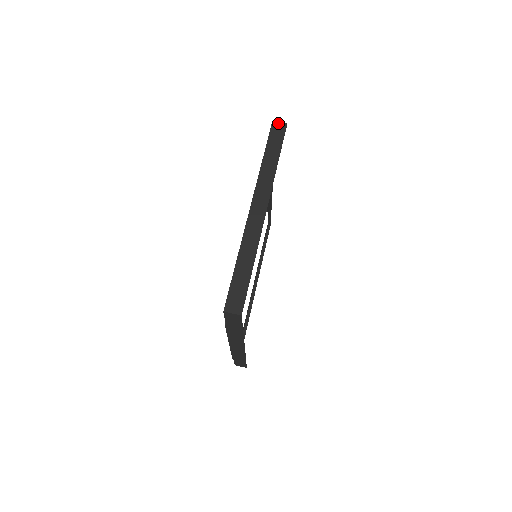
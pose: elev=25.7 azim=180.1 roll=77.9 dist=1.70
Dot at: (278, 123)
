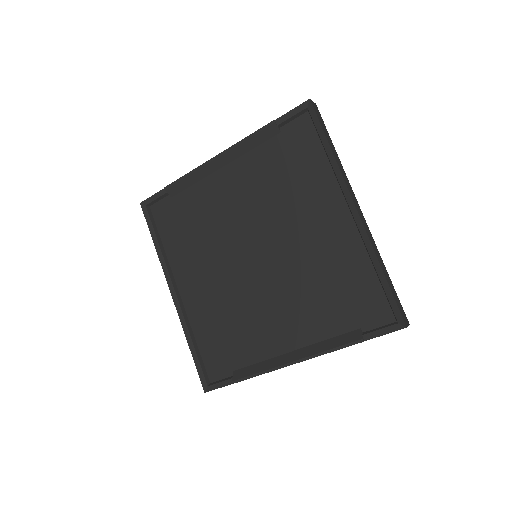
Dot at: (313, 102)
